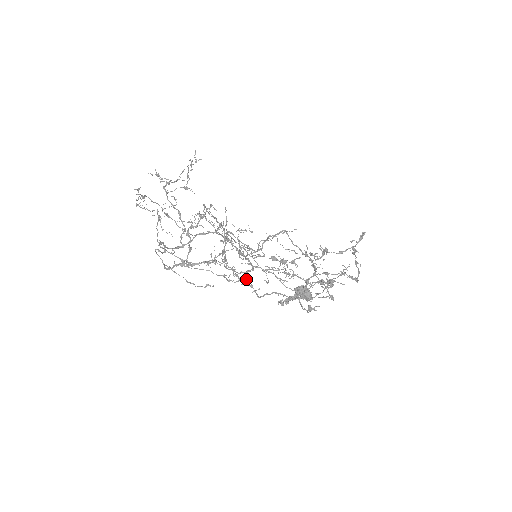
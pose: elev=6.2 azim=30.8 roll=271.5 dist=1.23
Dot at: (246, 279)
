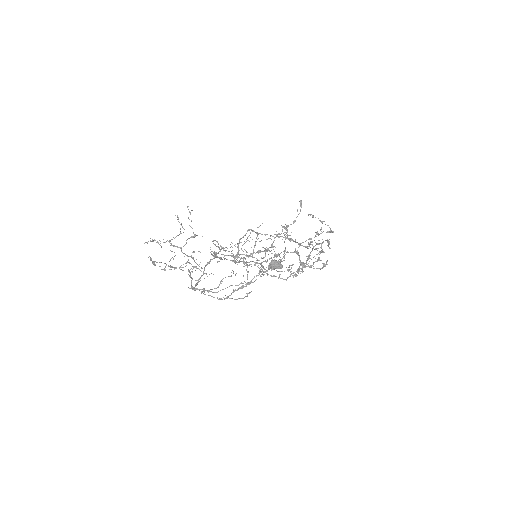
Dot at: occluded
